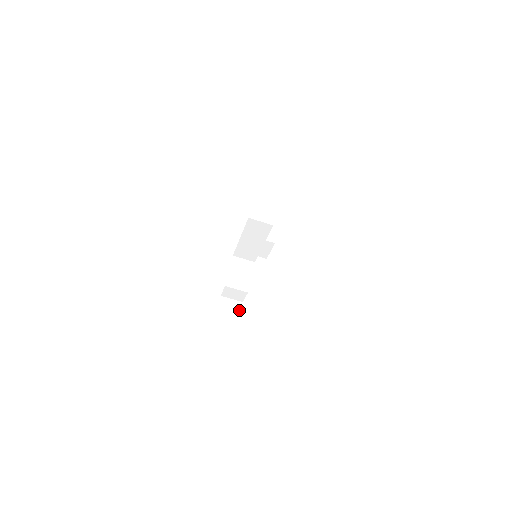
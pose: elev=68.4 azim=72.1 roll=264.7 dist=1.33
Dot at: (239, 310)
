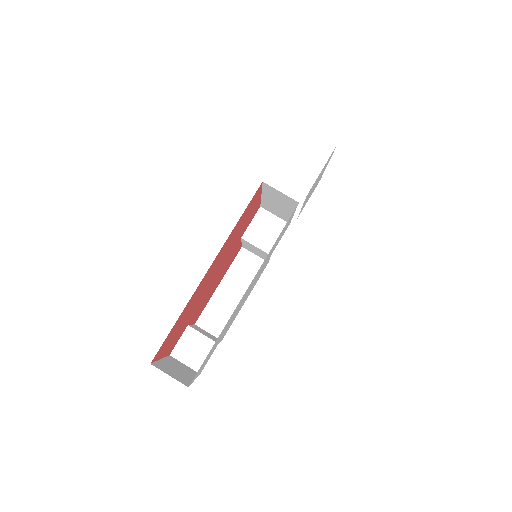
Dot at: occluded
